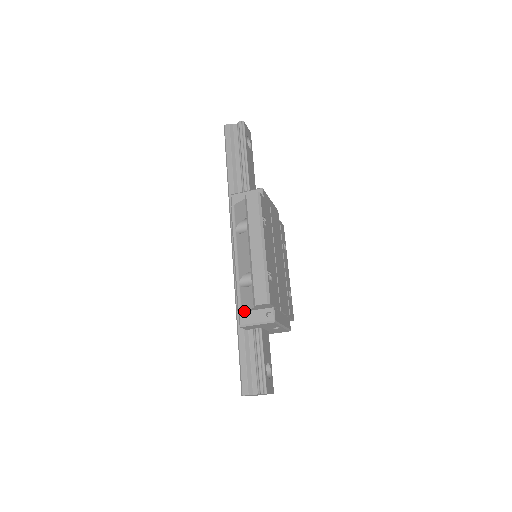
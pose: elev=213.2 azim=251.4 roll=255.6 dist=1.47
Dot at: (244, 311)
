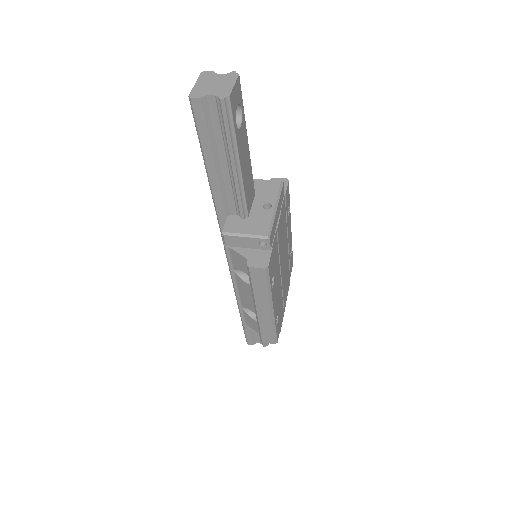
Dot at: (248, 324)
